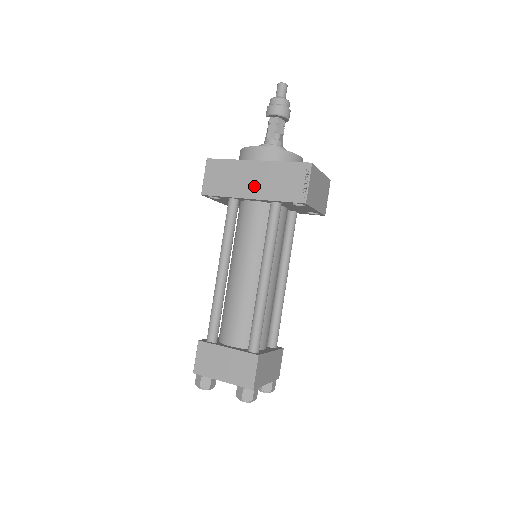
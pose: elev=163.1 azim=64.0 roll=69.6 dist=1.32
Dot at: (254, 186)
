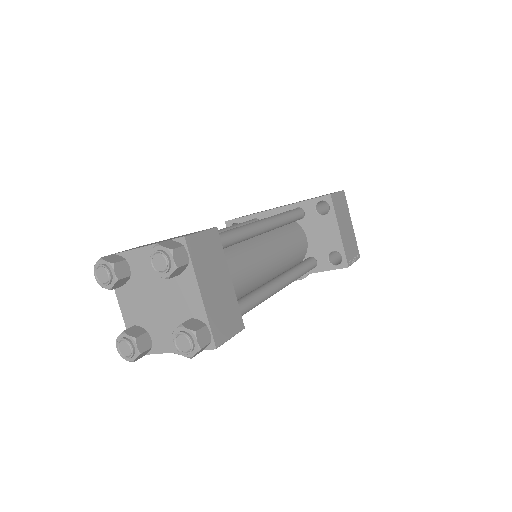
Dot at: occluded
